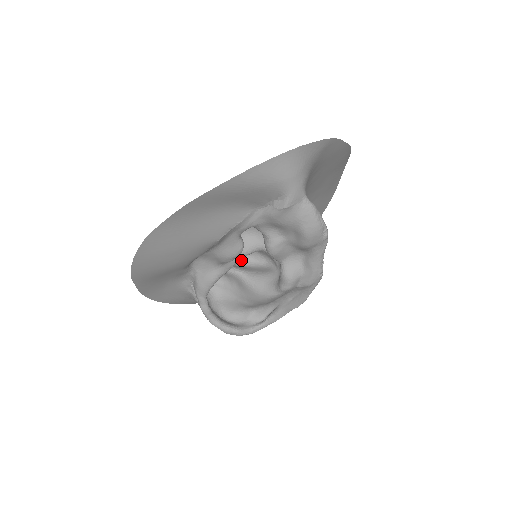
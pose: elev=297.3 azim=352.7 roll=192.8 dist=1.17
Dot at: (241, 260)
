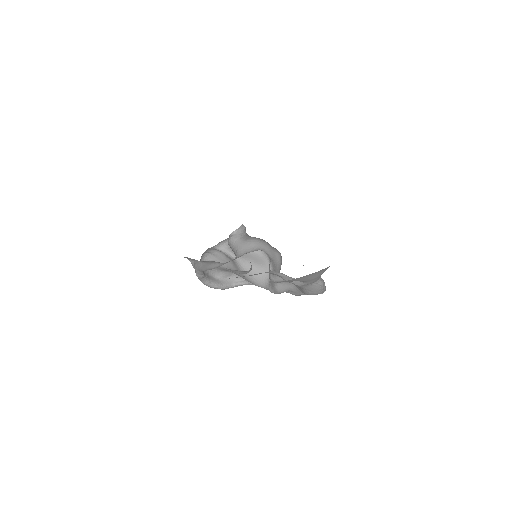
Dot at: occluded
